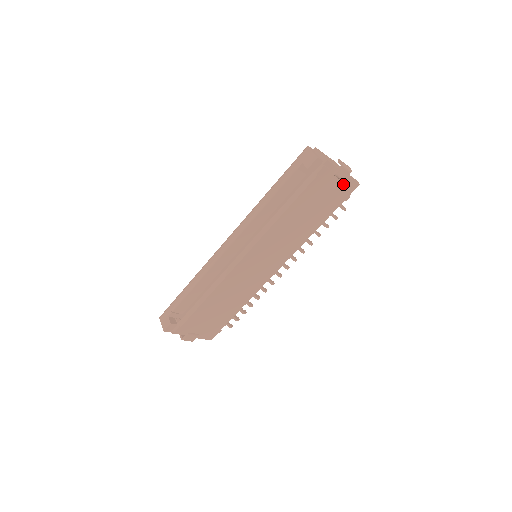
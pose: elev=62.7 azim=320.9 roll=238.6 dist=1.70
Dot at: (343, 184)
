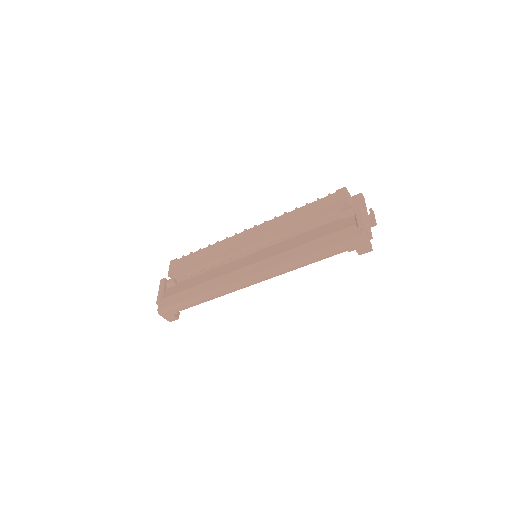
Dot at: occluded
